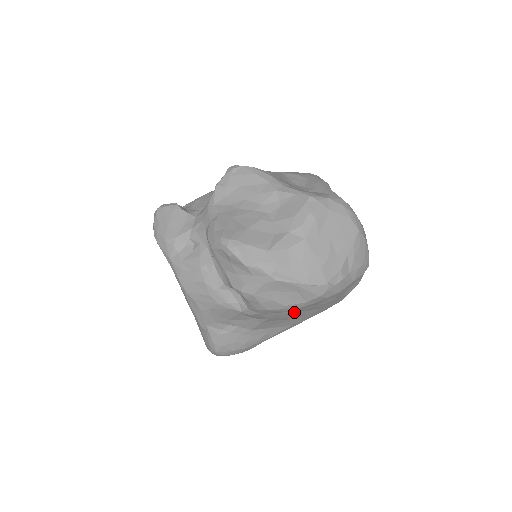
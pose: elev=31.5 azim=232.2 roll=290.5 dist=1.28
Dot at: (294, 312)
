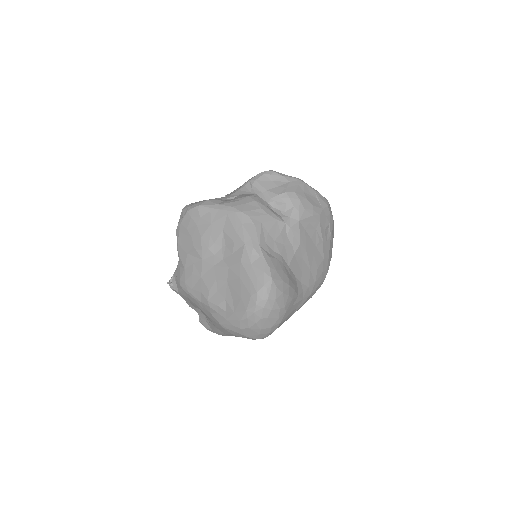
Dot at: (312, 245)
